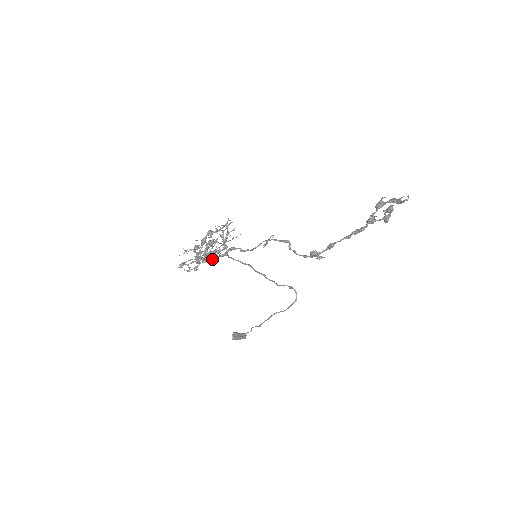
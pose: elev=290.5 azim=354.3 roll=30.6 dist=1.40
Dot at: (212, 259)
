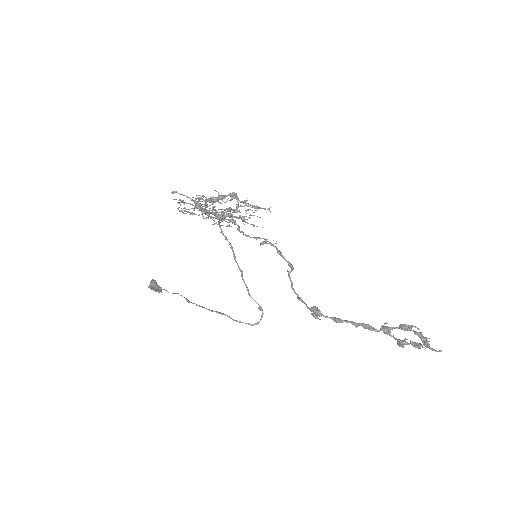
Dot at: (209, 216)
